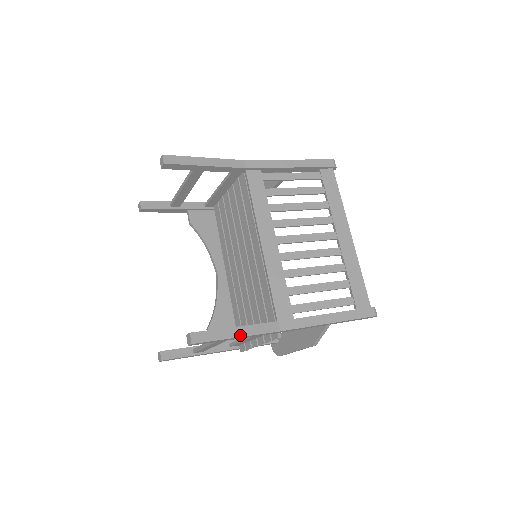
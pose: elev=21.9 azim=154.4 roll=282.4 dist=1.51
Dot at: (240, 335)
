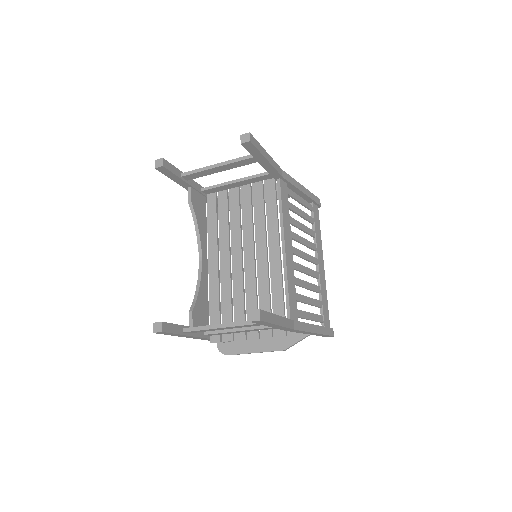
Dot at: (280, 324)
